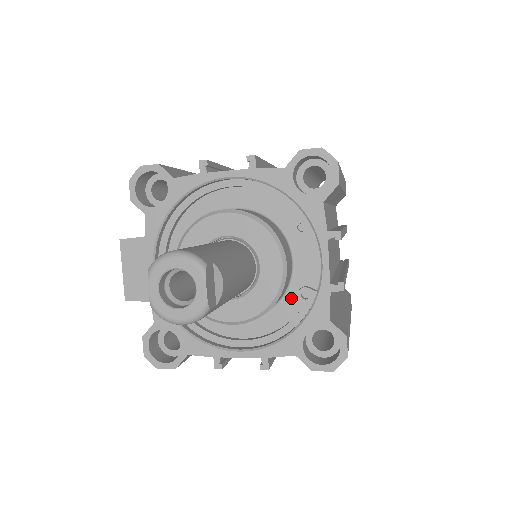
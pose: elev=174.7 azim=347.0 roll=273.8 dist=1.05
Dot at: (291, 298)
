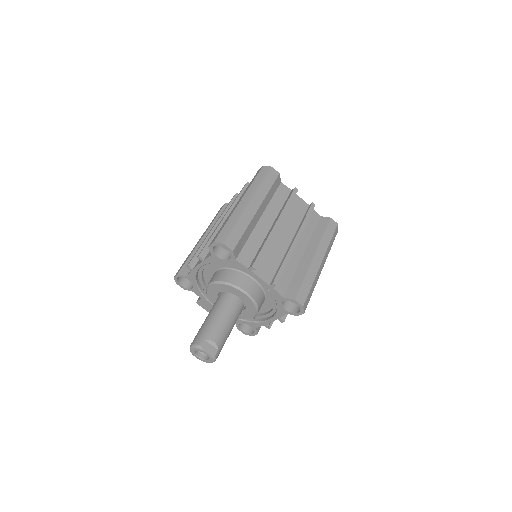
Dot at: (267, 291)
